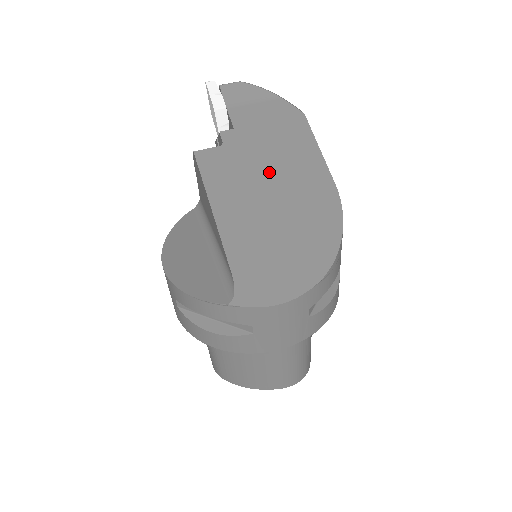
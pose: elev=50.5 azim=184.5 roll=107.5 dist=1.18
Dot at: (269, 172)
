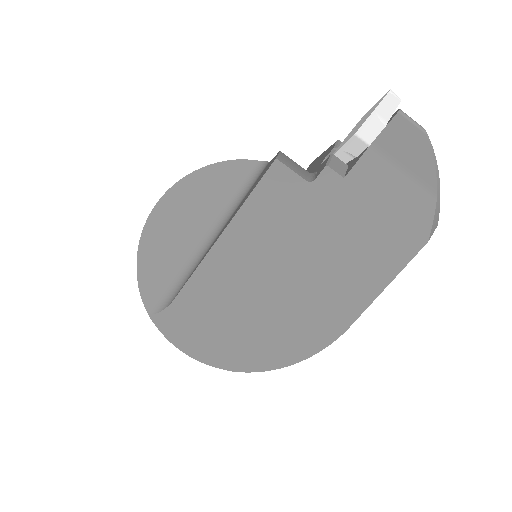
Dot at: (313, 257)
